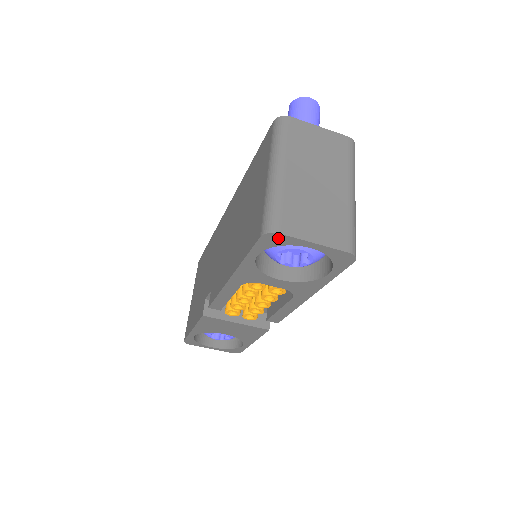
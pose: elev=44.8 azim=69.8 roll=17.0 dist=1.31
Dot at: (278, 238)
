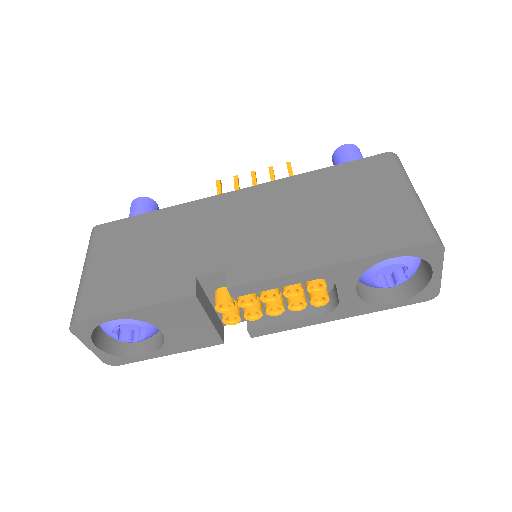
Dot at: (436, 252)
